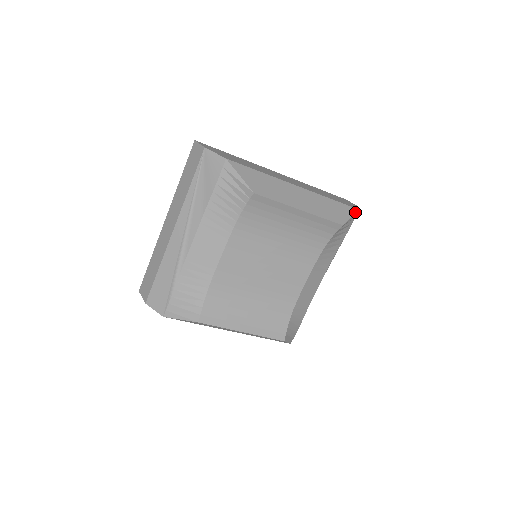
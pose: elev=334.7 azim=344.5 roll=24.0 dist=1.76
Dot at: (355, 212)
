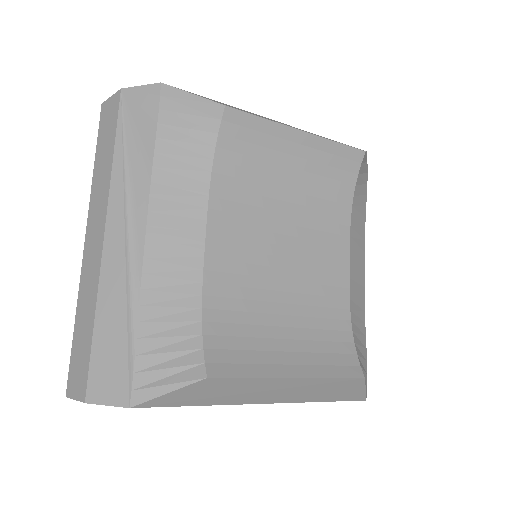
Dot at: occluded
